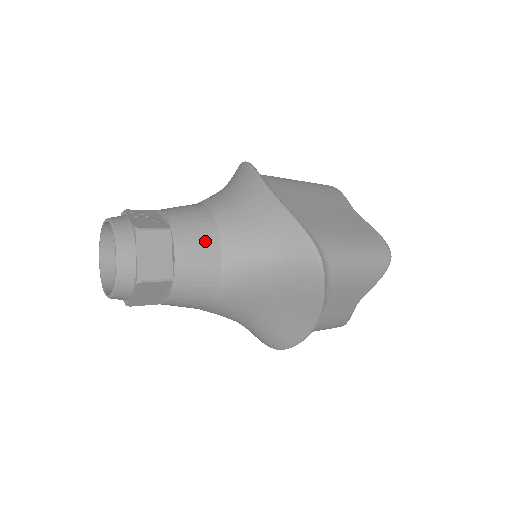
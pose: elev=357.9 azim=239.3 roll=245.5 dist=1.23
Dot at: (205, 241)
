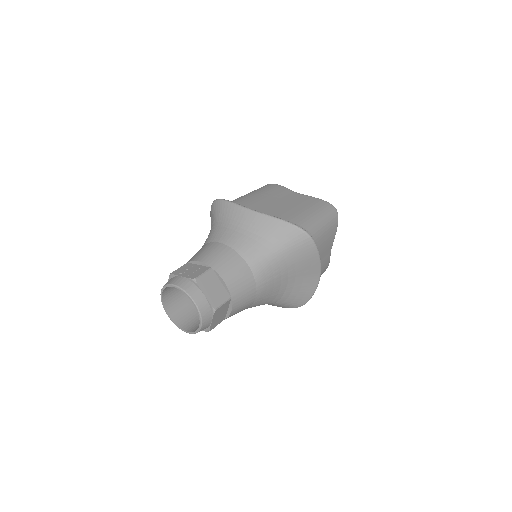
Dot at: (235, 263)
